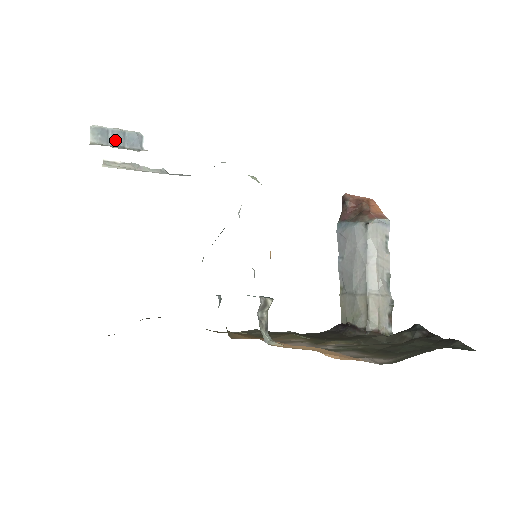
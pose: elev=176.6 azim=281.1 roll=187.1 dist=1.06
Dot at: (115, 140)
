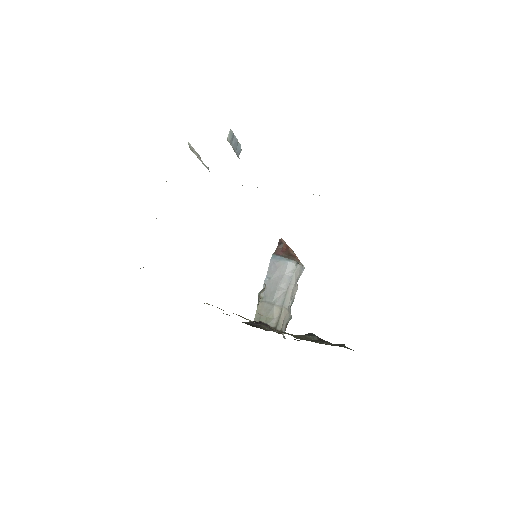
Dot at: (234, 145)
